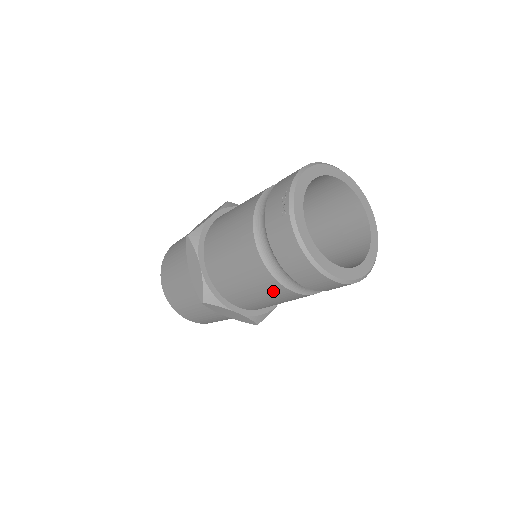
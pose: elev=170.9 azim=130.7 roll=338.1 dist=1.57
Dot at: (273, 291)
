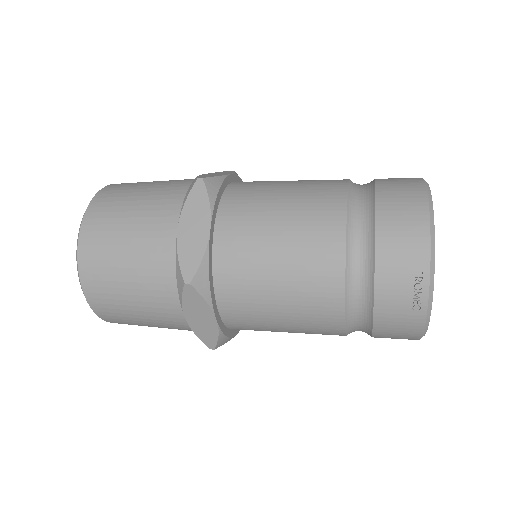
Dot at: occluded
